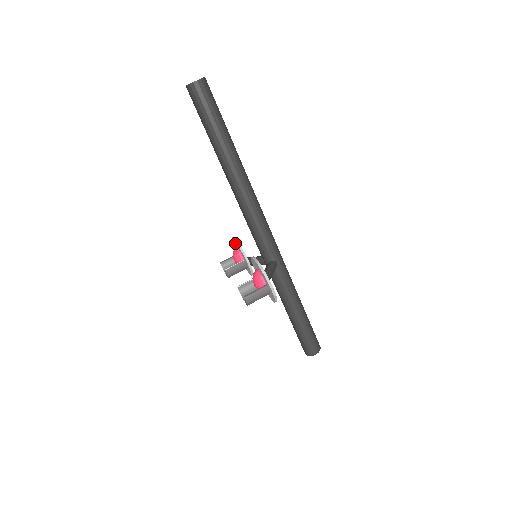
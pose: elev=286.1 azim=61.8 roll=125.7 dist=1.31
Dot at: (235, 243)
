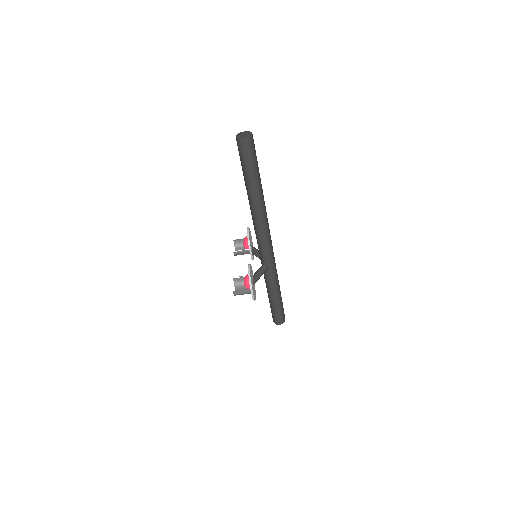
Dot at: occluded
